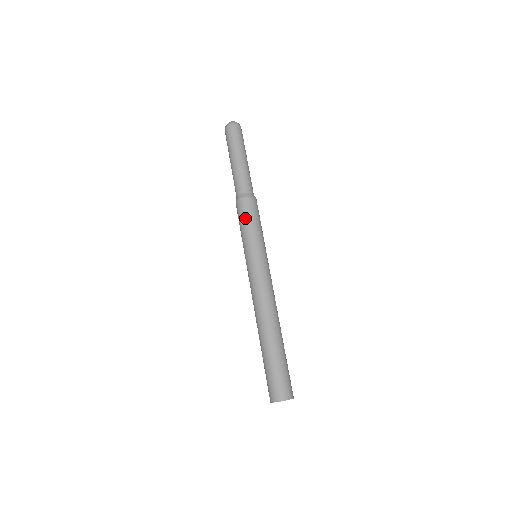
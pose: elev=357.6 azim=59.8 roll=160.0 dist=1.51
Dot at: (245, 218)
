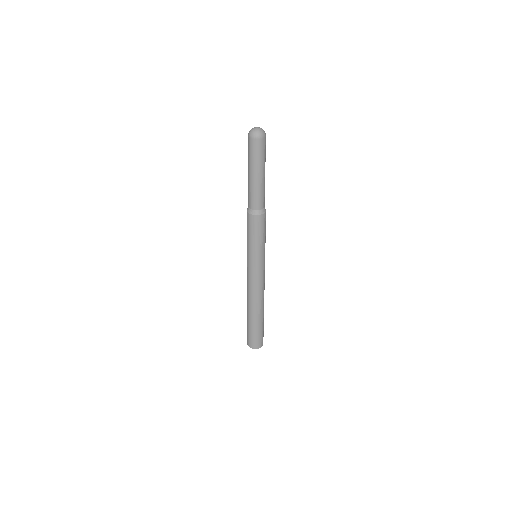
Dot at: (248, 231)
